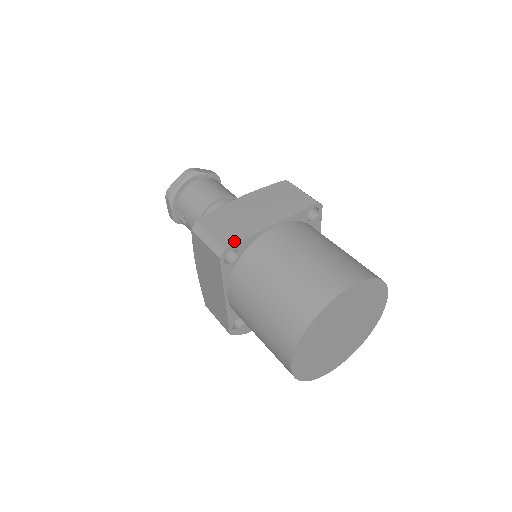
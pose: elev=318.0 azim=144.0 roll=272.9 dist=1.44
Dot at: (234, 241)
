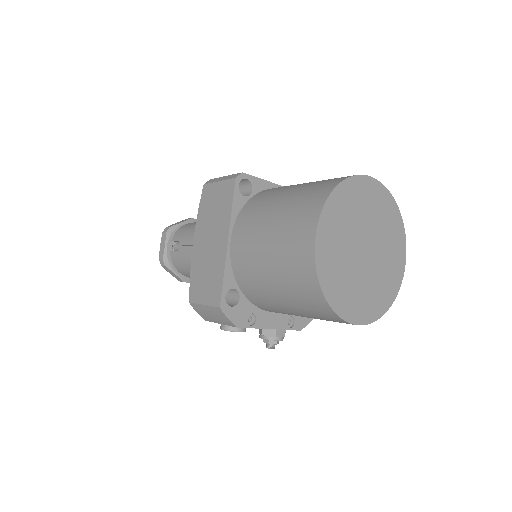
Dot at: (250, 176)
